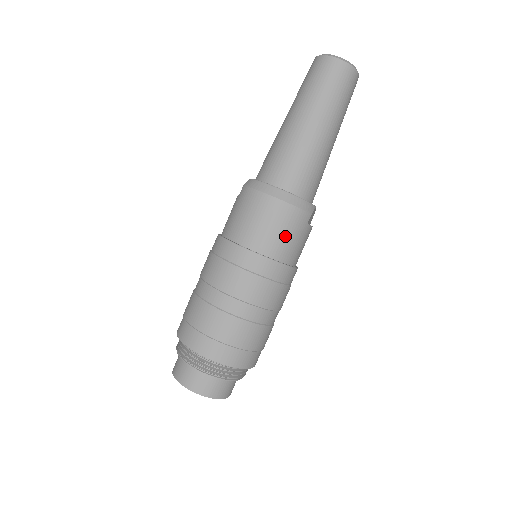
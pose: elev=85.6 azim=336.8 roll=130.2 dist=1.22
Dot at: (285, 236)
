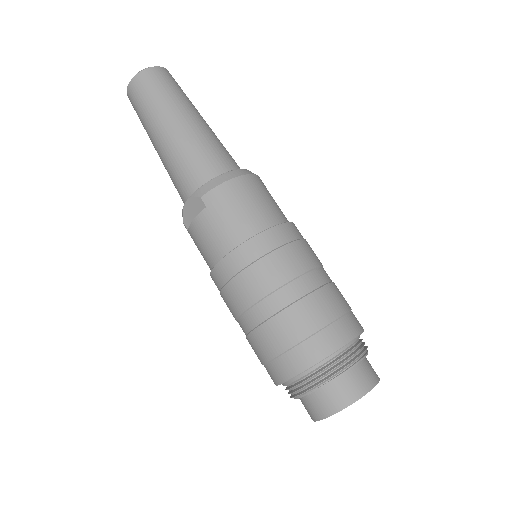
Dot at: (275, 202)
